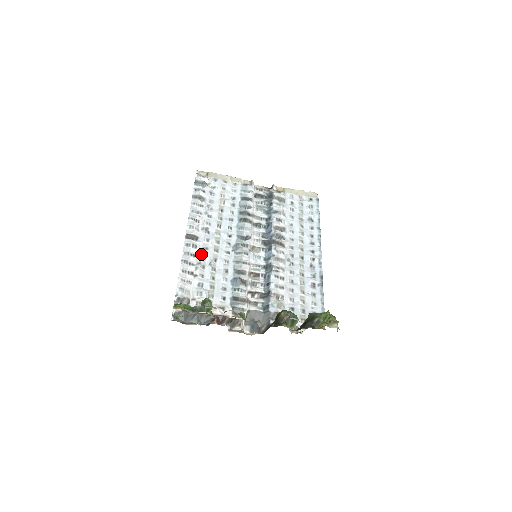
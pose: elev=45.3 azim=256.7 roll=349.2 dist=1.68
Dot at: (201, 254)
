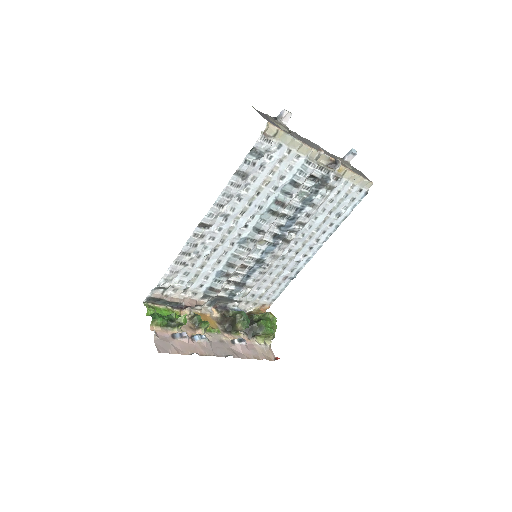
Dot at: (204, 244)
